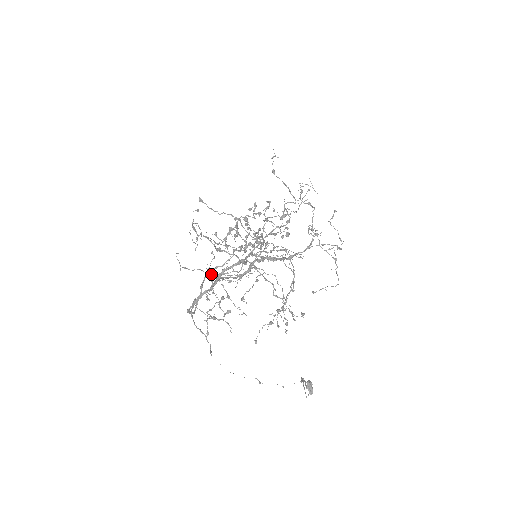
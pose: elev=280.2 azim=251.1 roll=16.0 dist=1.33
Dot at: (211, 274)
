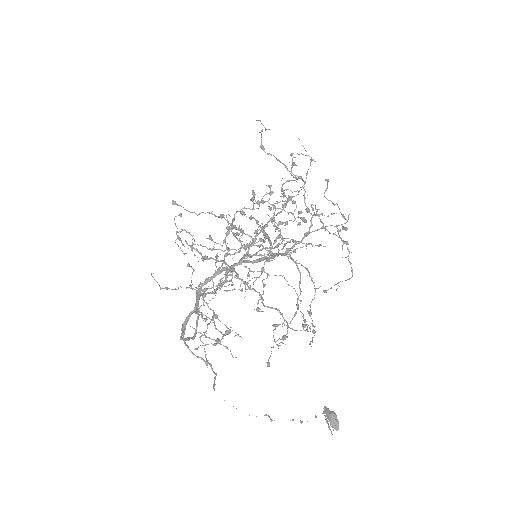
Dot at: occluded
